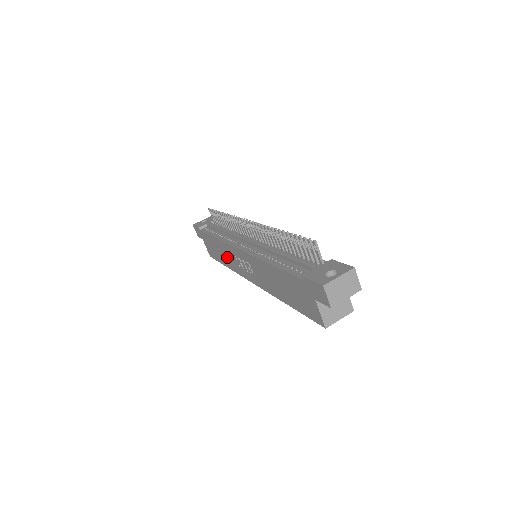
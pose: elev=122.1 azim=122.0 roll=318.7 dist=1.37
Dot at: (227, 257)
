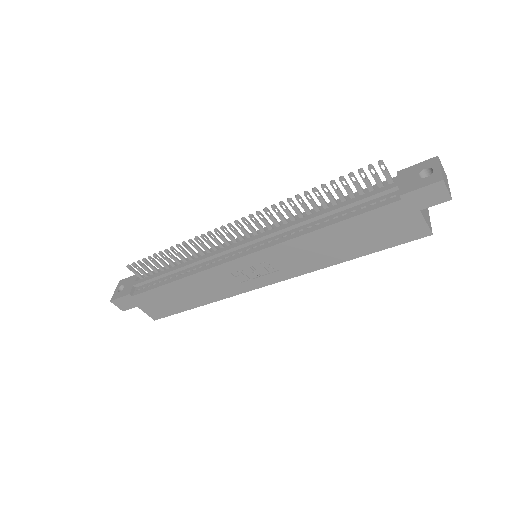
Dot at: (207, 289)
